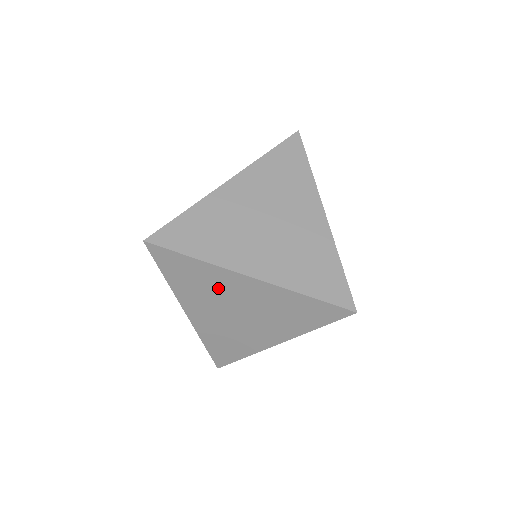
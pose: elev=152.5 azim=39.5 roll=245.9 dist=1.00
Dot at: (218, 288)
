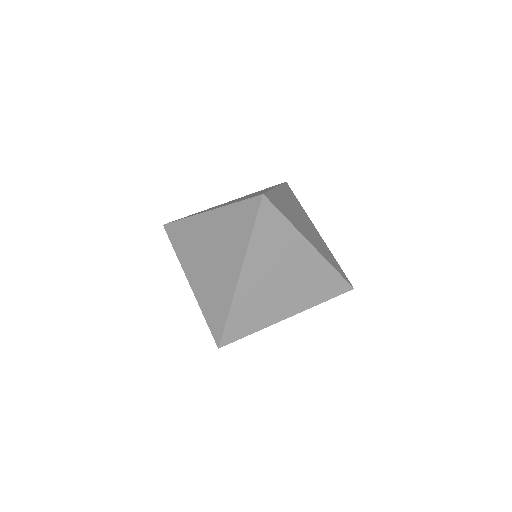
Dot at: occluded
